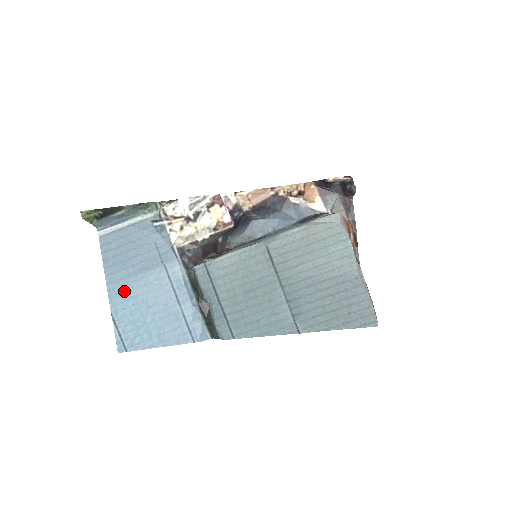
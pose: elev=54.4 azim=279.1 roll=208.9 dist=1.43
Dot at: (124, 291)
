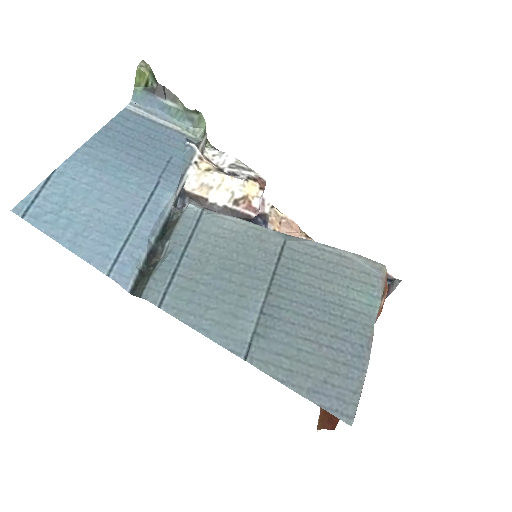
Dot at: (93, 165)
